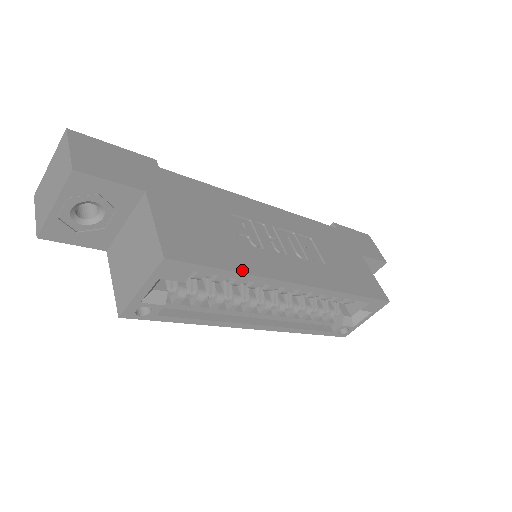
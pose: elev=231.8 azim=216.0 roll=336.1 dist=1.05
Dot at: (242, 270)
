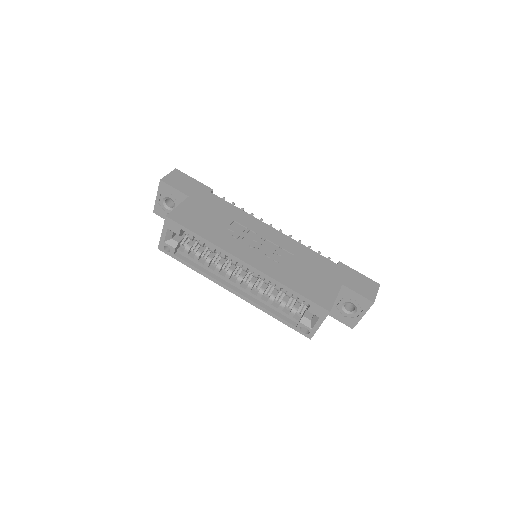
Dot at: (207, 238)
